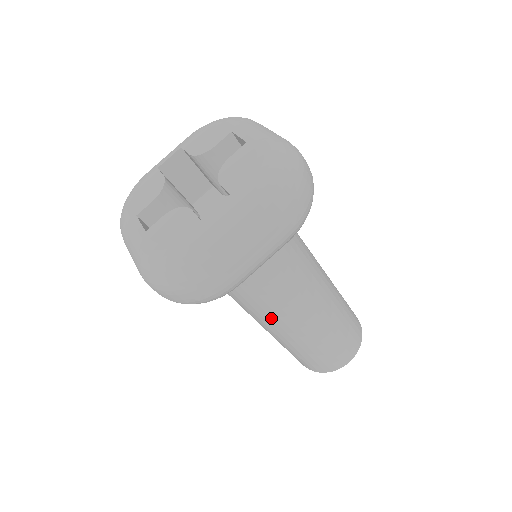
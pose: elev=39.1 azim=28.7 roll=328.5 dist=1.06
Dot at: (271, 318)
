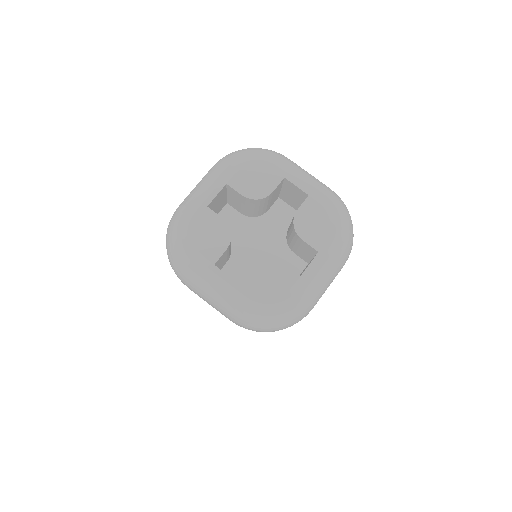
Dot at: occluded
